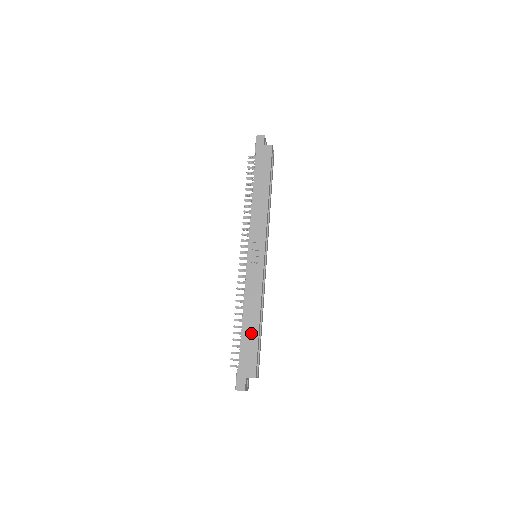
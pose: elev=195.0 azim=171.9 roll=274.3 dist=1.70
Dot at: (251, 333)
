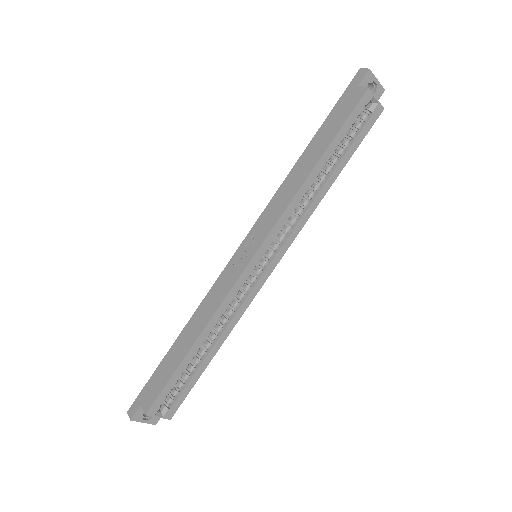
Dot at: (177, 354)
